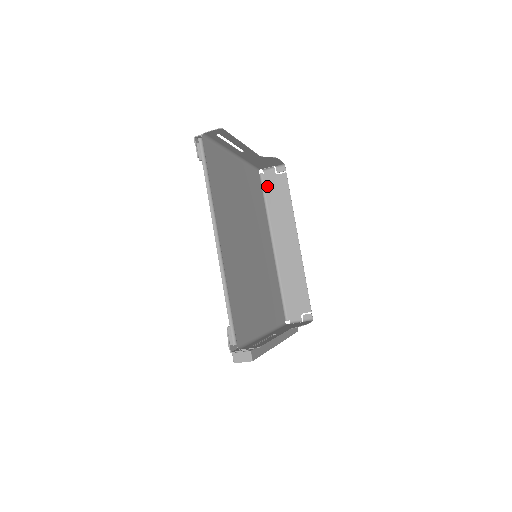
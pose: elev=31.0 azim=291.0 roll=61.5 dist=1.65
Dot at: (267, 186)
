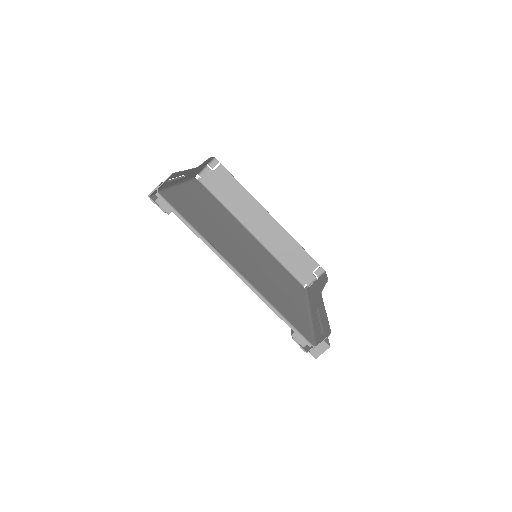
Dot at: (211, 186)
